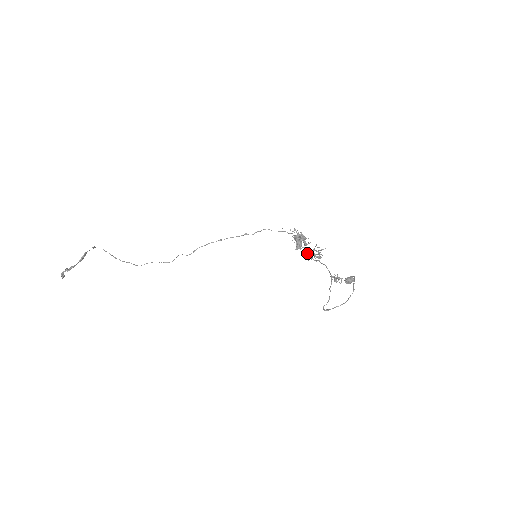
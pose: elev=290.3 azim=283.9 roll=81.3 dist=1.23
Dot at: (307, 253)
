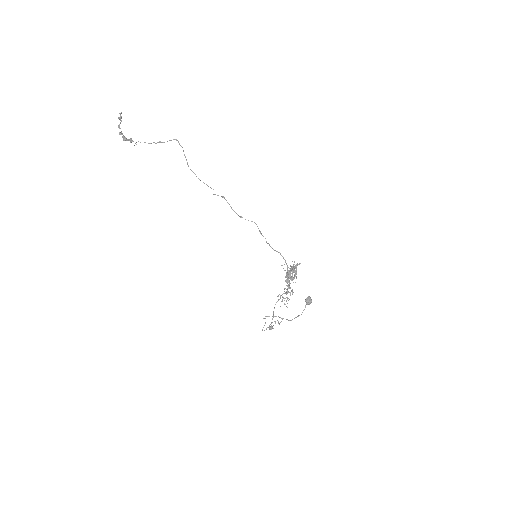
Dot at: (288, 285)
